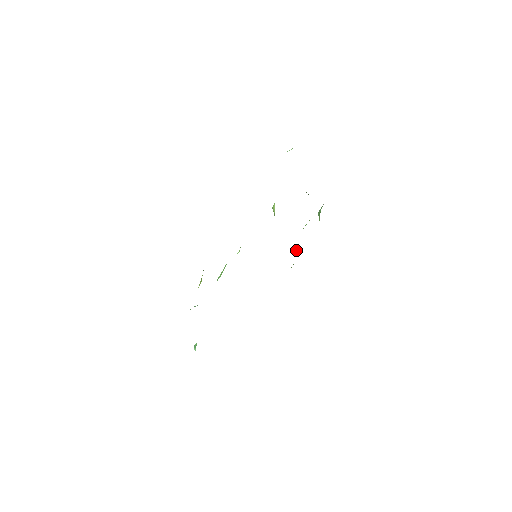
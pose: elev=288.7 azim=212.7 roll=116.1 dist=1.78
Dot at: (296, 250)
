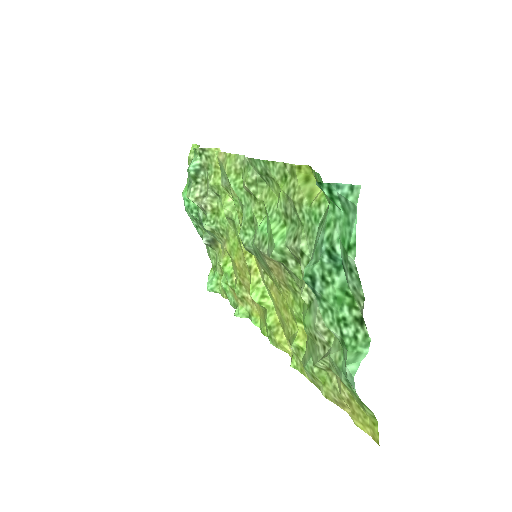
Dot at: (235, 312)
